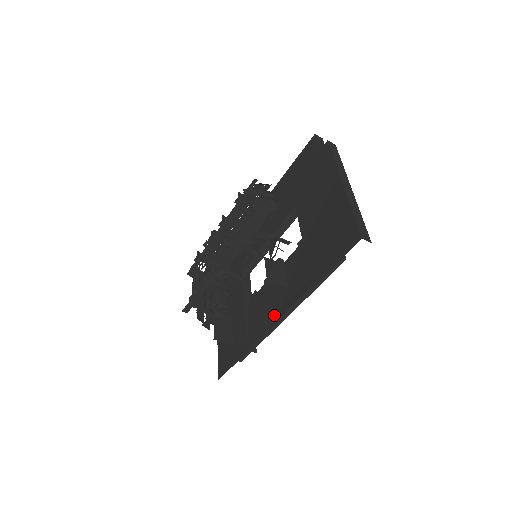
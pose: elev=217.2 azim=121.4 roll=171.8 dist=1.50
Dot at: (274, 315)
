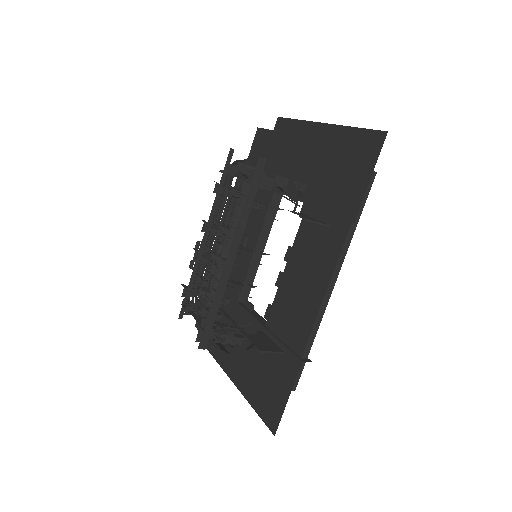
Dot at: (316, 296)
